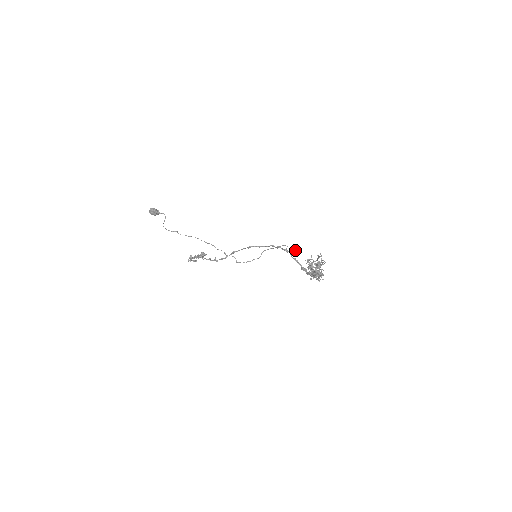
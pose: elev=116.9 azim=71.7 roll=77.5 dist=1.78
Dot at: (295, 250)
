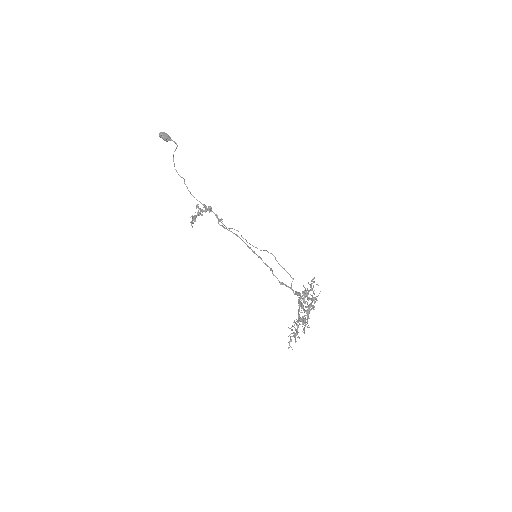
Dot at: (293, 279)
